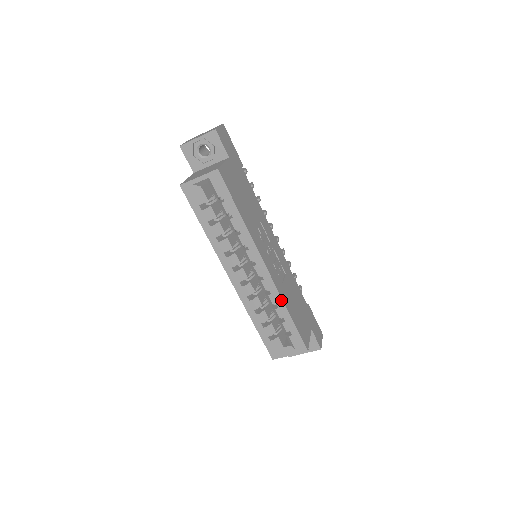
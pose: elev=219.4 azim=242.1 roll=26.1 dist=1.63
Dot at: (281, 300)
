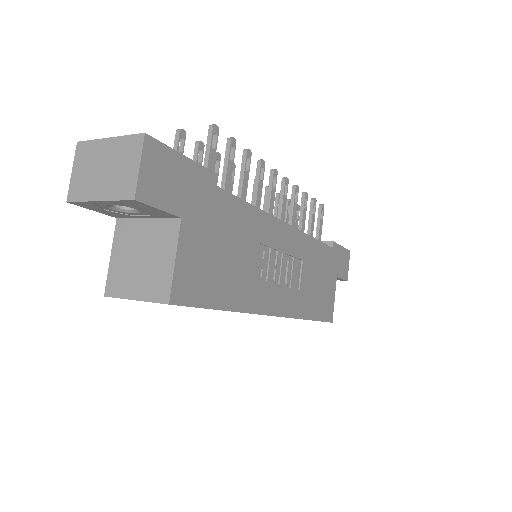
Dot at: occluded
